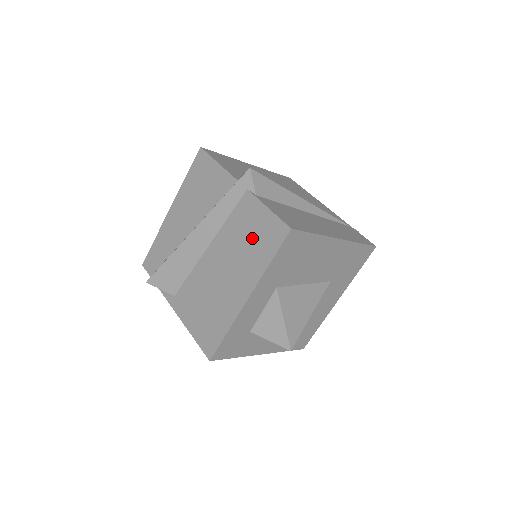
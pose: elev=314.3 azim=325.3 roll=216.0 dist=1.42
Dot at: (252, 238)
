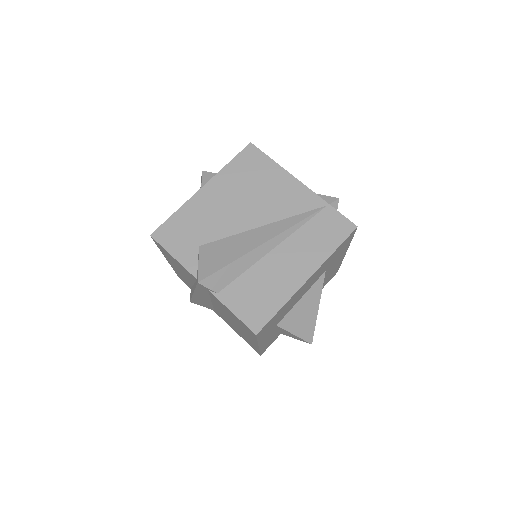
Dot at: (235, 320)
